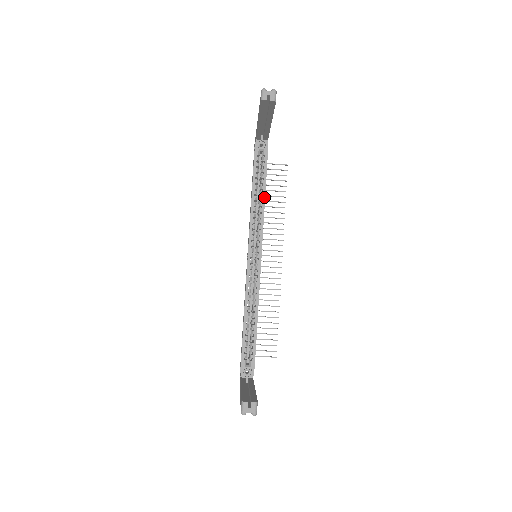
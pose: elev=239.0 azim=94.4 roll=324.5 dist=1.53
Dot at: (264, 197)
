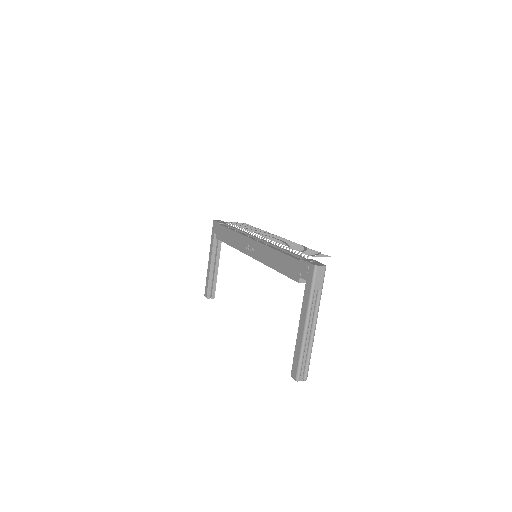
Dot at: occluded
